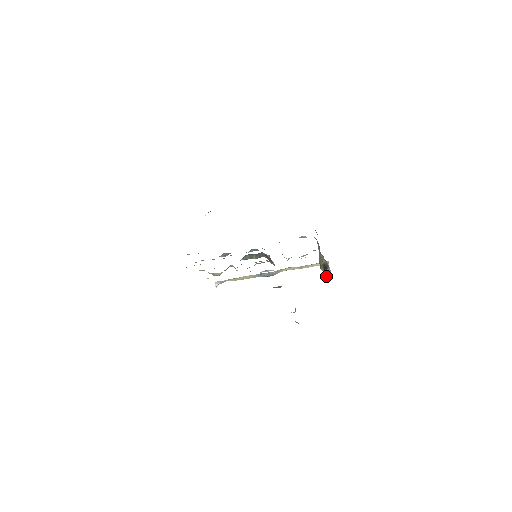
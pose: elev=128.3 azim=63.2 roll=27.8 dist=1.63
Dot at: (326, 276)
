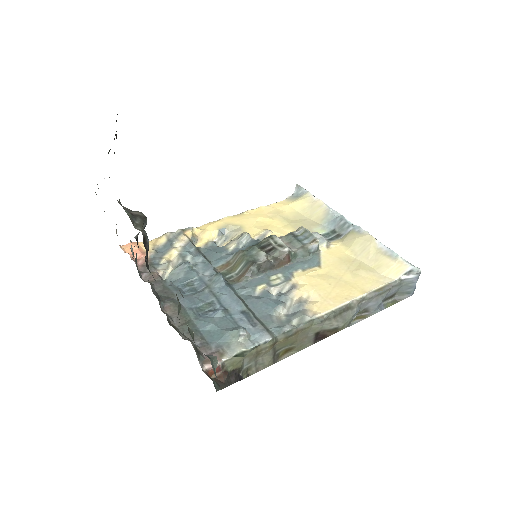
Dot at: (366, 313)
